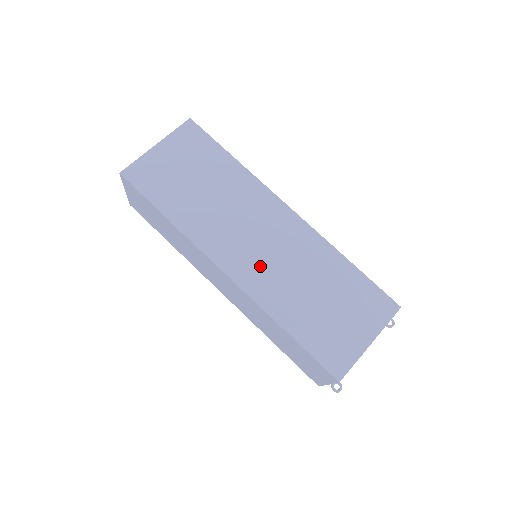
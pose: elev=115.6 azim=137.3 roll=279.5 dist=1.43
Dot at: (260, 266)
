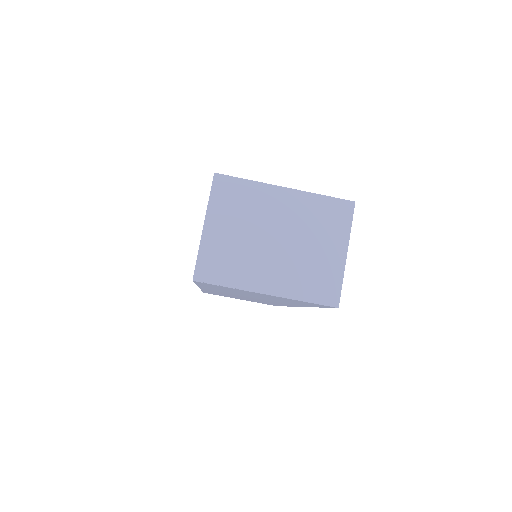
Dot at: occluded
